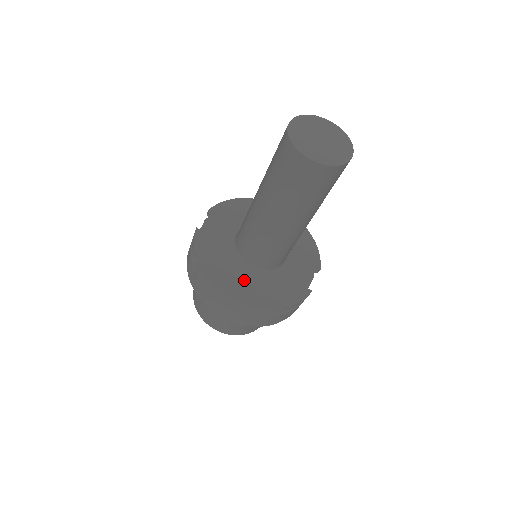
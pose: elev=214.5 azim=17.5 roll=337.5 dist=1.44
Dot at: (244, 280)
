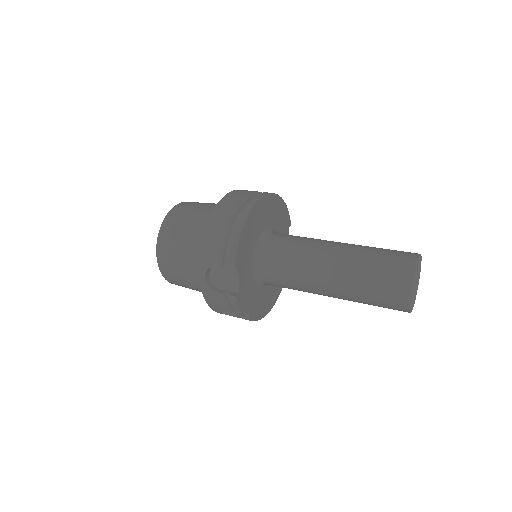
Dot at: (268, 294)
